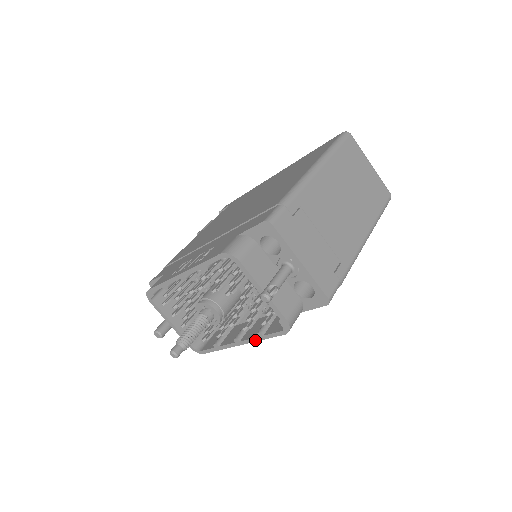
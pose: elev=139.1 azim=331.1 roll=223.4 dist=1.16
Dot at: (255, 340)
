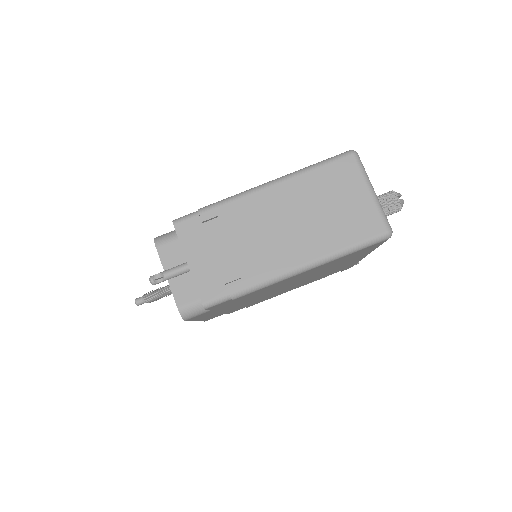
Dot at: occluded
